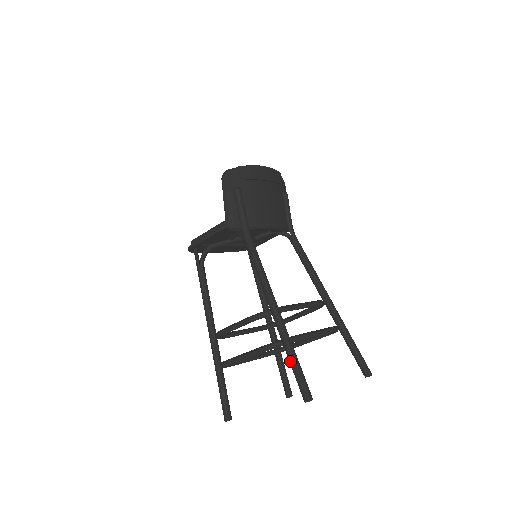
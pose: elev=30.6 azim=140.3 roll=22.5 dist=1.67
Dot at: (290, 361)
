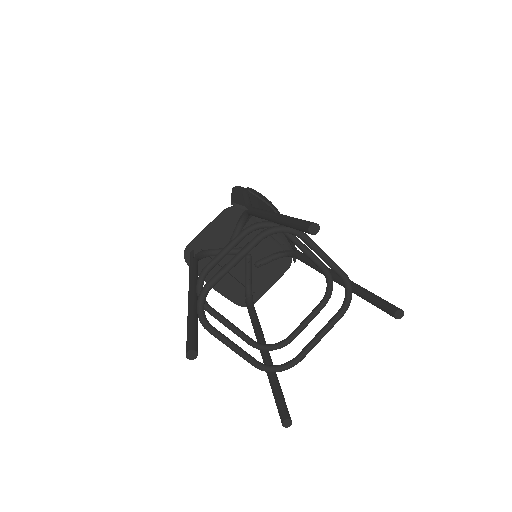
Dot at: (290, 220)
